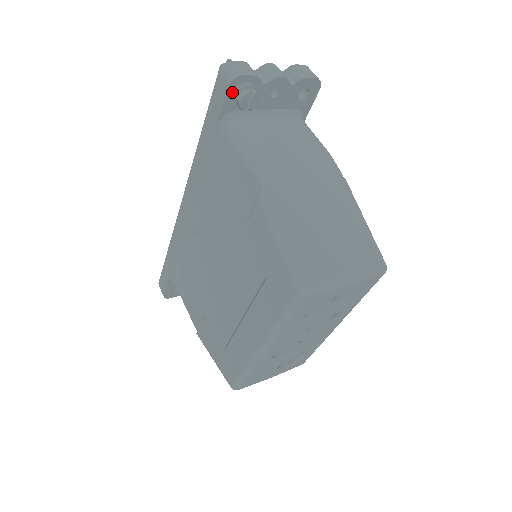
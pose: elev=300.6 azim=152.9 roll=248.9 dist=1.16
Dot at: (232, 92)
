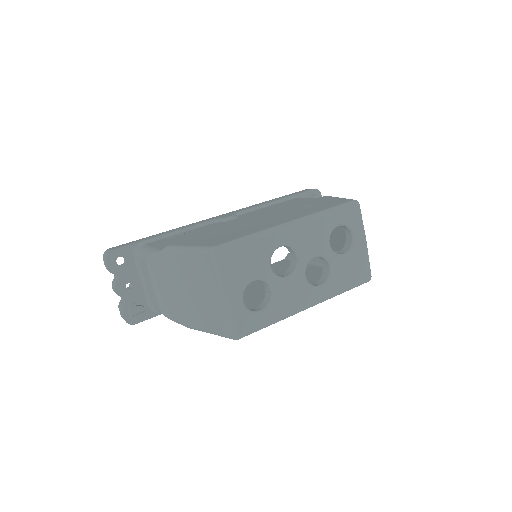
Dot at: (312, 193)
